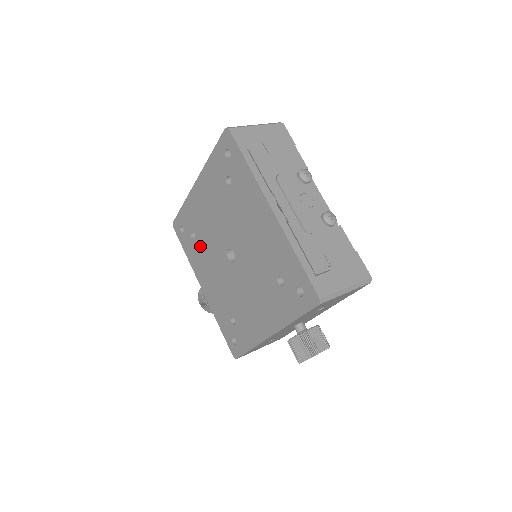
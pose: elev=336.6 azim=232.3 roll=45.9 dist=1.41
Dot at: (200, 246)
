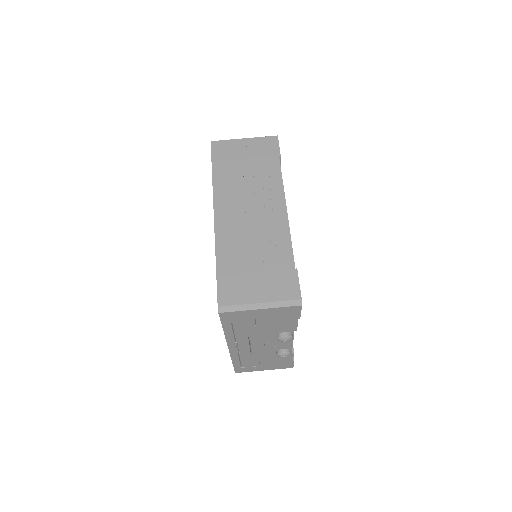
Dot at: occluded
